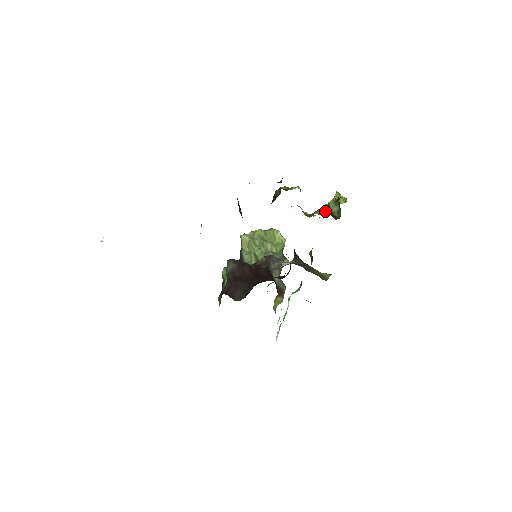
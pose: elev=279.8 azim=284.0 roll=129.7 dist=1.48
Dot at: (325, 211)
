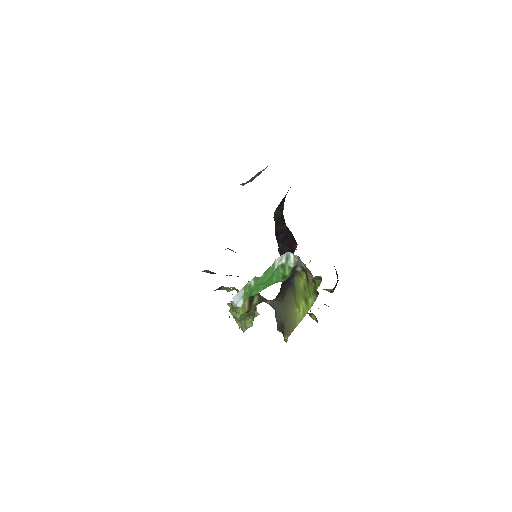
Dot at: occluded
